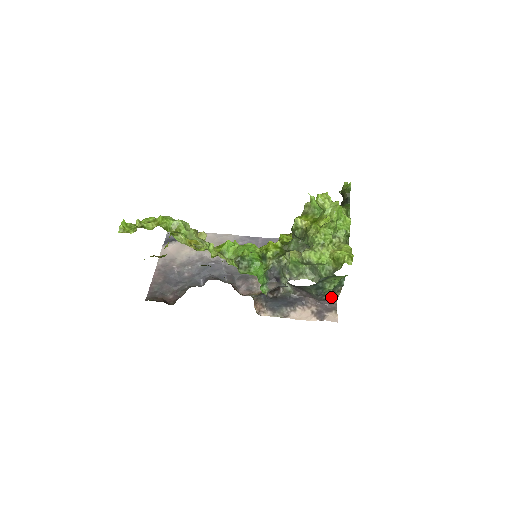
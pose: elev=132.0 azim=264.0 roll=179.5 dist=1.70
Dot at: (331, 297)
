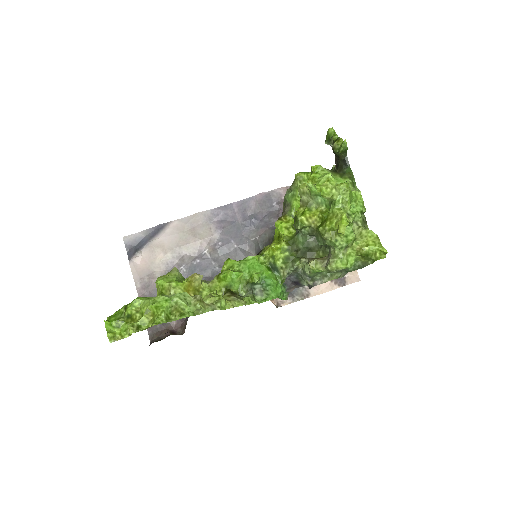
Dot at: occluded
